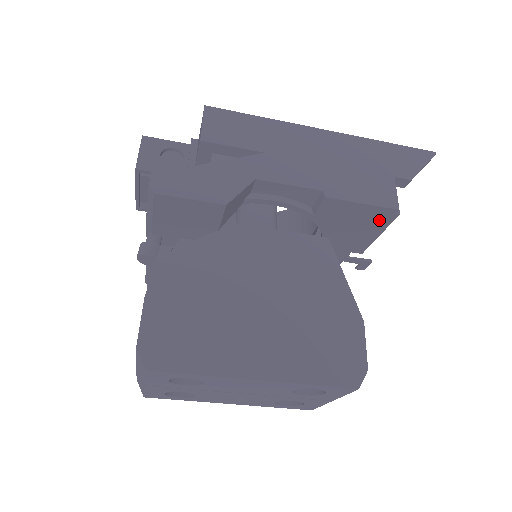
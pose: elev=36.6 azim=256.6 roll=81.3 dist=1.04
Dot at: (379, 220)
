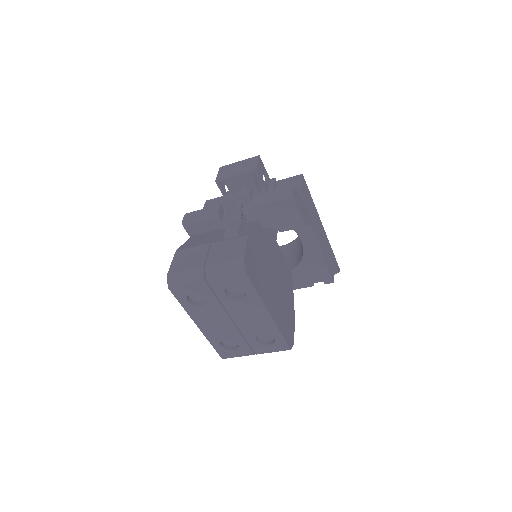
Dot at: (321, 281)
